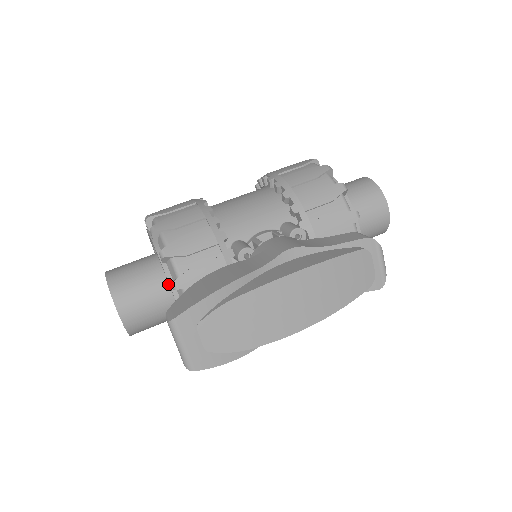
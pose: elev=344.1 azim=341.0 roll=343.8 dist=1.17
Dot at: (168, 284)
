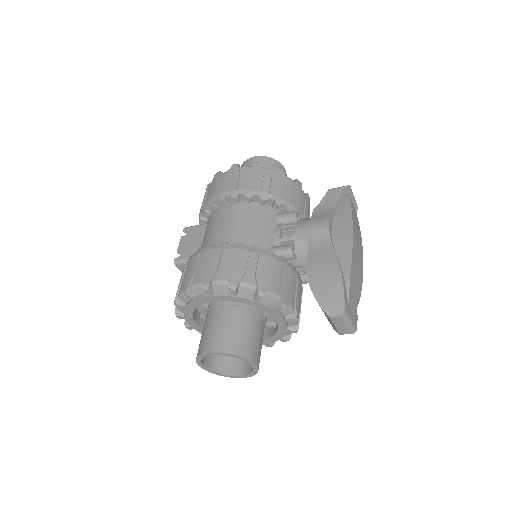
Dot at: (256, 316)
